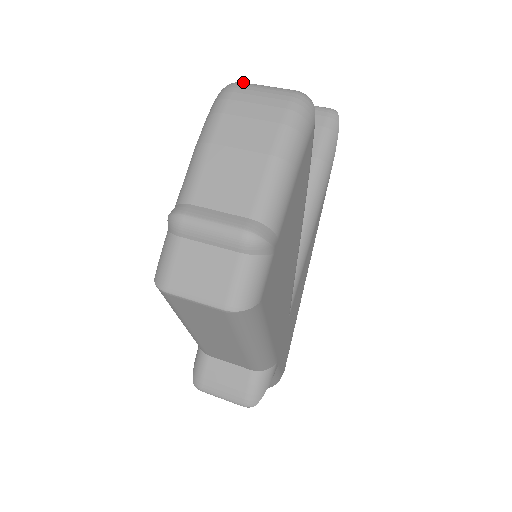
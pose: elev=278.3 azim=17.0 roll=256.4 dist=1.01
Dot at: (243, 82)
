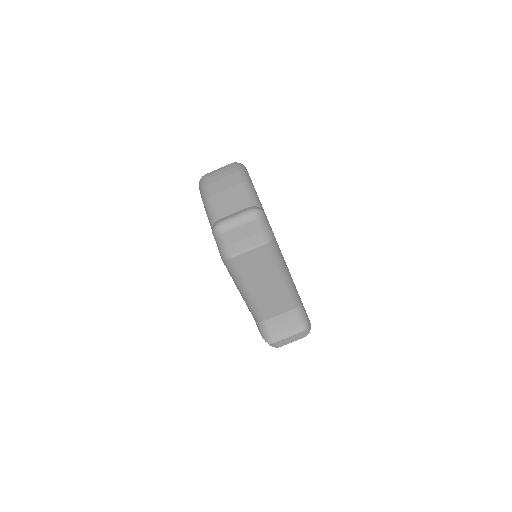
Dot at: occluded
